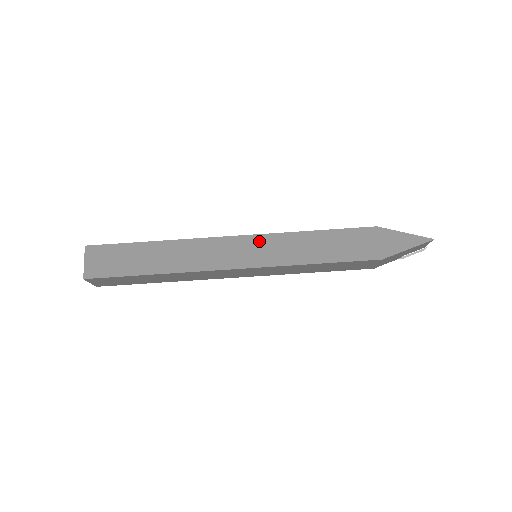
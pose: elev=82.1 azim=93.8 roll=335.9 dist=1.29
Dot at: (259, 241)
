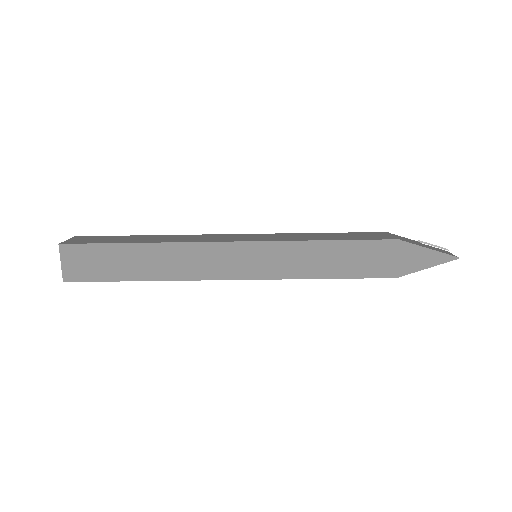
Dot at: (260, 249)
